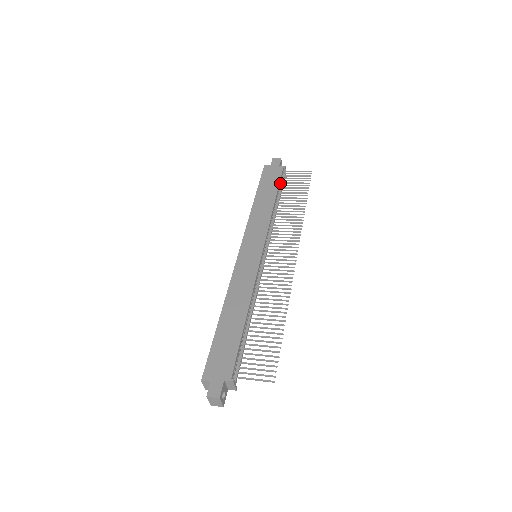
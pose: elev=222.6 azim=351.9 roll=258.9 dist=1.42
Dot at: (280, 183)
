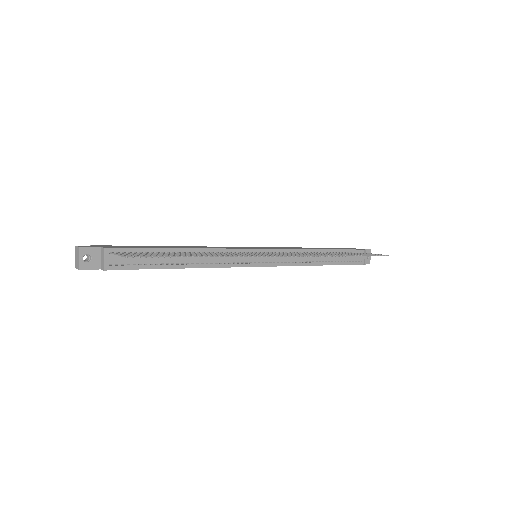
Dot at: occluded
